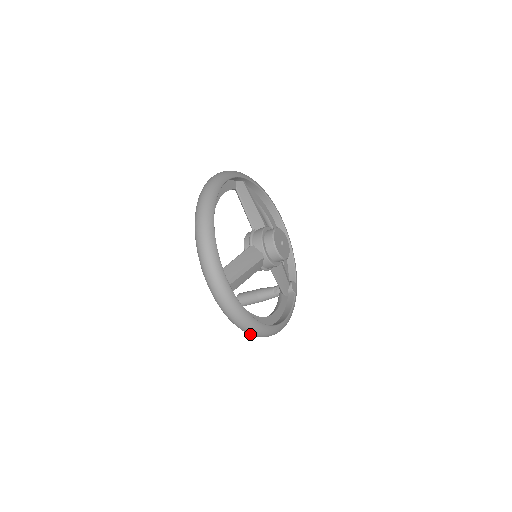
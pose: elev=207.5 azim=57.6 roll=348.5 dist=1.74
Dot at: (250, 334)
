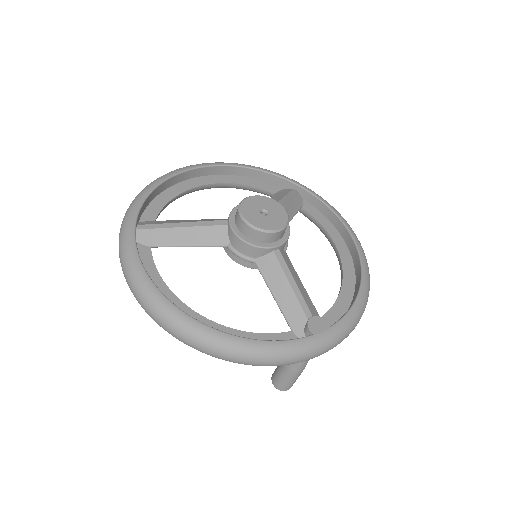
Dot at: (147, 312)
